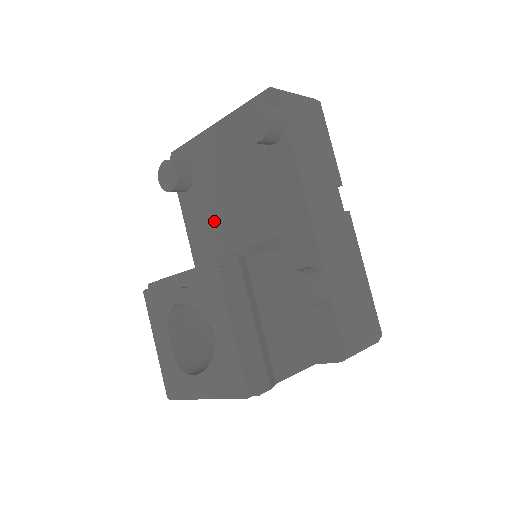
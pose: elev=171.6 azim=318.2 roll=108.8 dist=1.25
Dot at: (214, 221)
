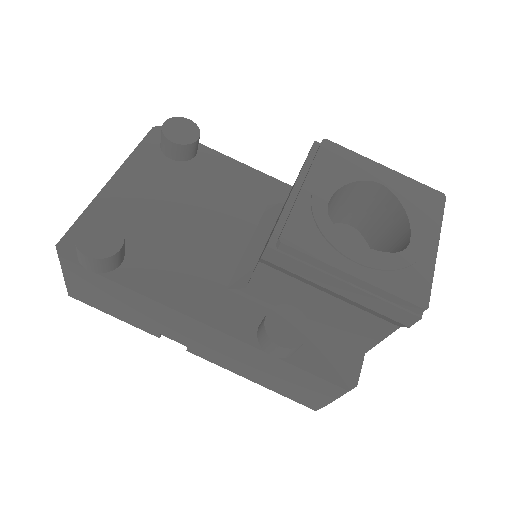
Dot at: (191, 256)
